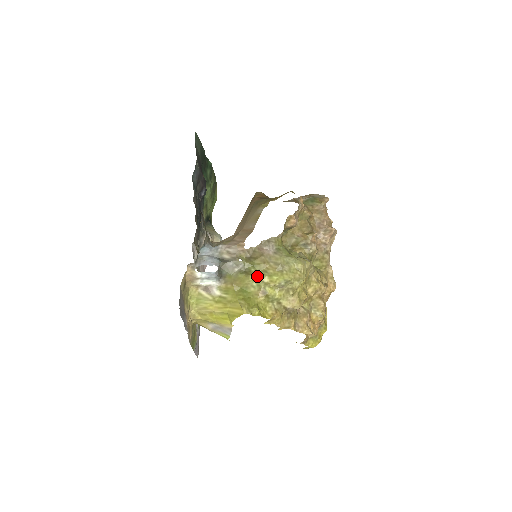
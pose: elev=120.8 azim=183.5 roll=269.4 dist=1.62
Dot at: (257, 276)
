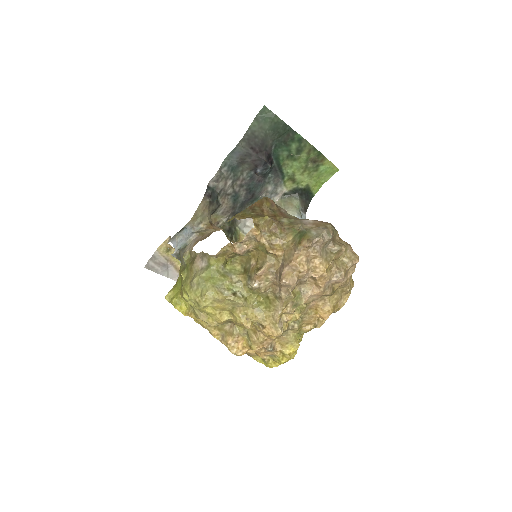
Dot at: (185, 277)
